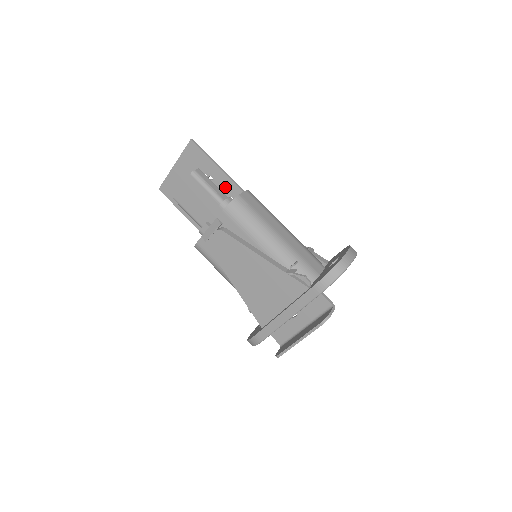
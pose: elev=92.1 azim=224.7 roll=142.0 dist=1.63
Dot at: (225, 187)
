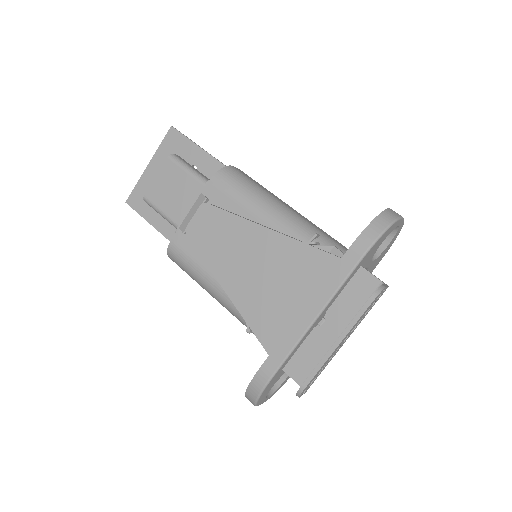
Dot at: (213, 174)
